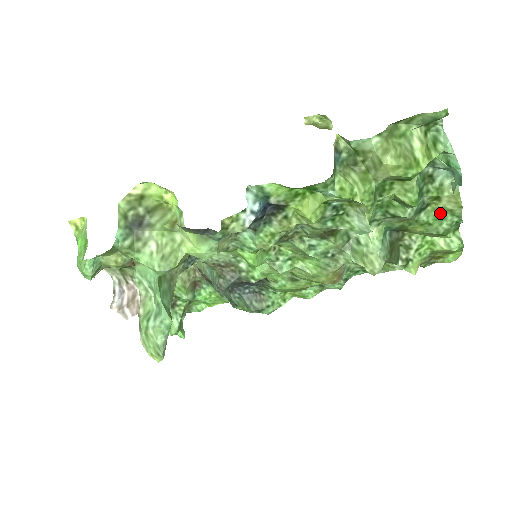
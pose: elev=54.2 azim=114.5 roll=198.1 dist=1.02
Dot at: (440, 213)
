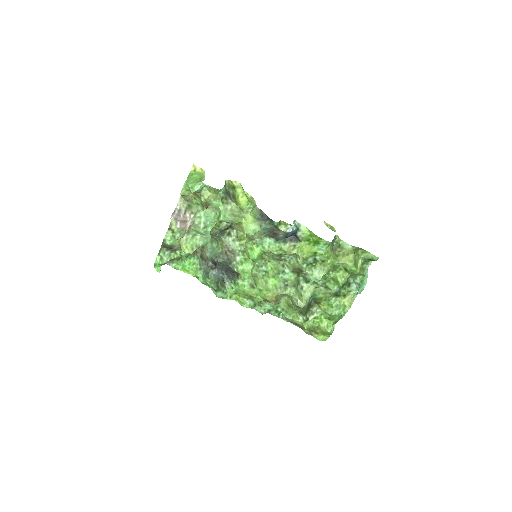
Dot at: (340, 304)
